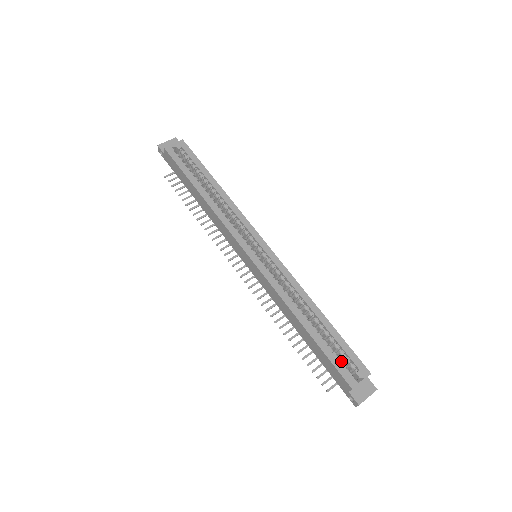
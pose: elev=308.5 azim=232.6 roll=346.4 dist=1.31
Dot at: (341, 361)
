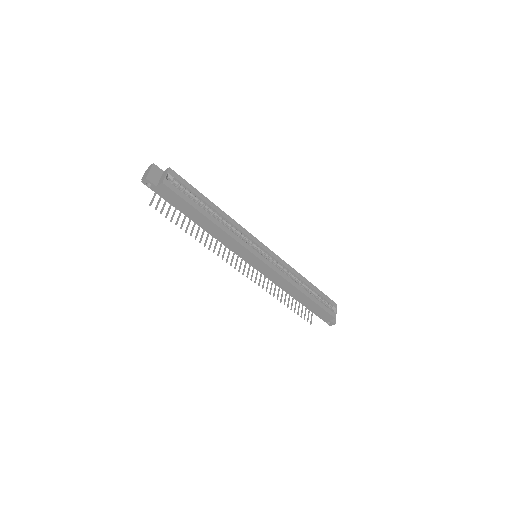
Dot at: occluded
